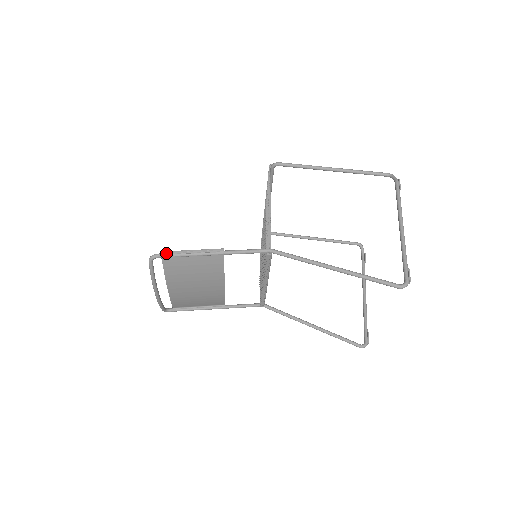
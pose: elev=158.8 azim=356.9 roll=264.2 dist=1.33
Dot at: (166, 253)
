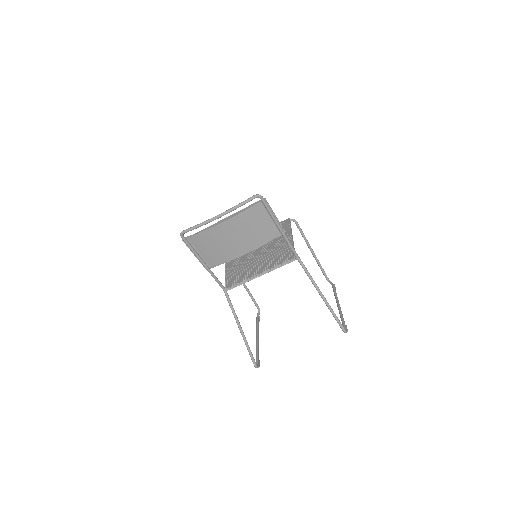
Dot at: (267, 202)
